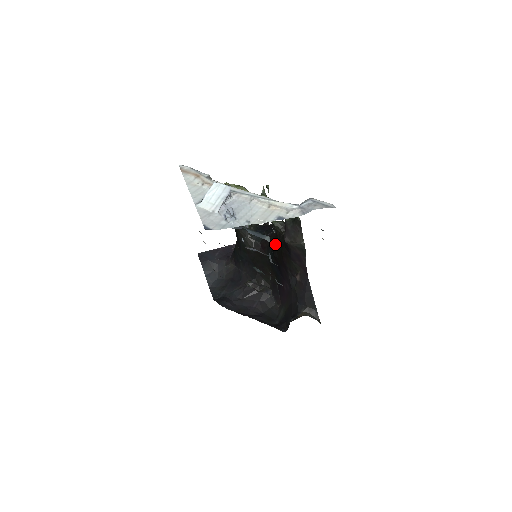
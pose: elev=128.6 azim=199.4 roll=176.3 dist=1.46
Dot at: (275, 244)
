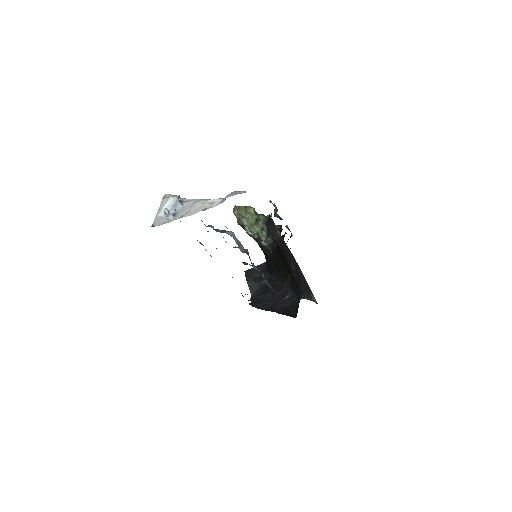
Dot at: occluded
